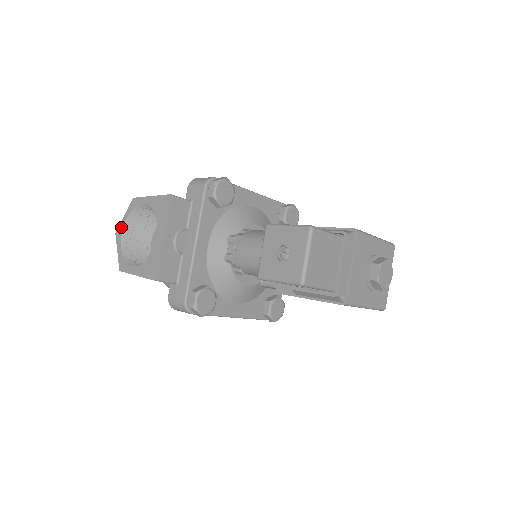
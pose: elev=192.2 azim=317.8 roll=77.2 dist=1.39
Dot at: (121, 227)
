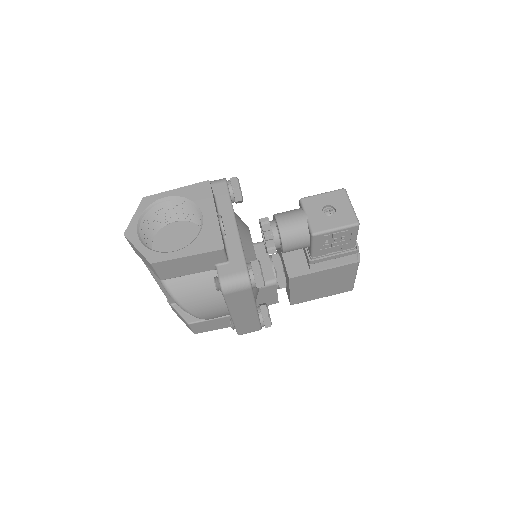
Dot at: (133, 226)
